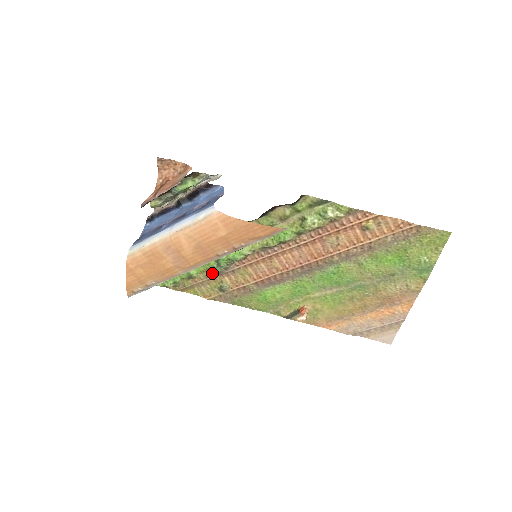
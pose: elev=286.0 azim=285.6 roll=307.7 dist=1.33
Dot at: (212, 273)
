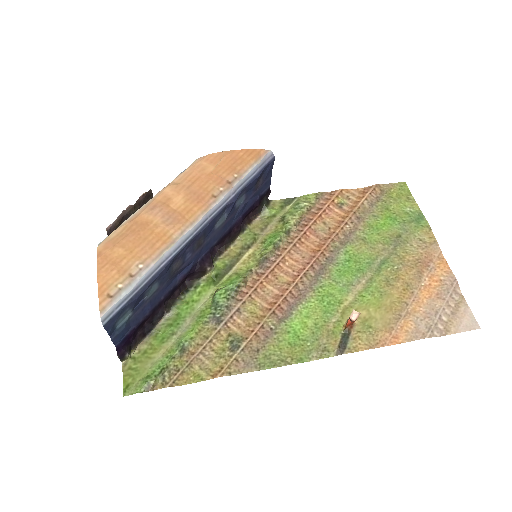
Dot at: (212, 328)
